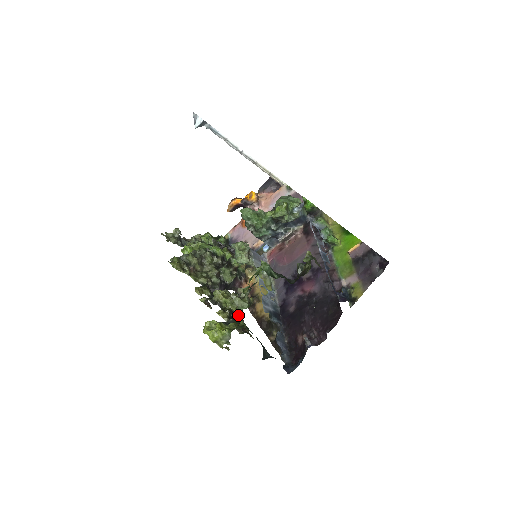
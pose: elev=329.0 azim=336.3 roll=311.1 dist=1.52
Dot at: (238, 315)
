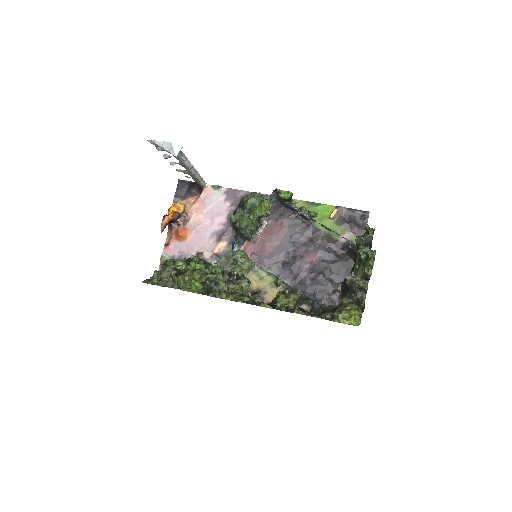
Dot at: (358, 295)
